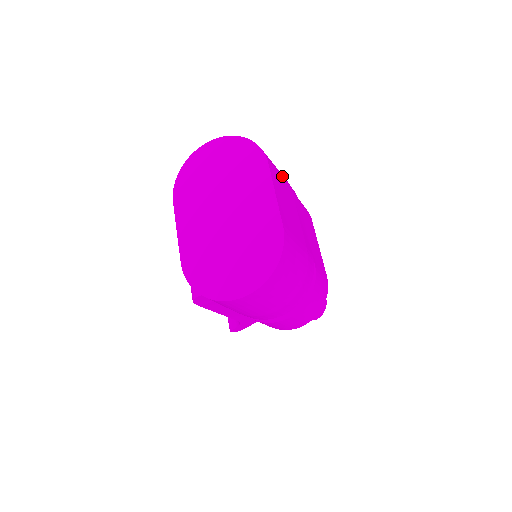
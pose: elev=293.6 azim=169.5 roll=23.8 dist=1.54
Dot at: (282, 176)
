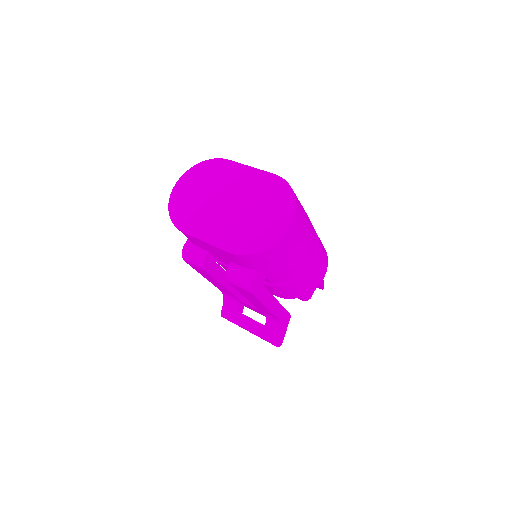
Dot at: occluded
